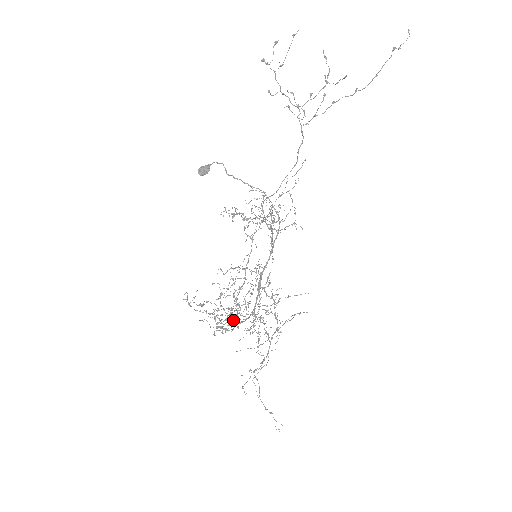
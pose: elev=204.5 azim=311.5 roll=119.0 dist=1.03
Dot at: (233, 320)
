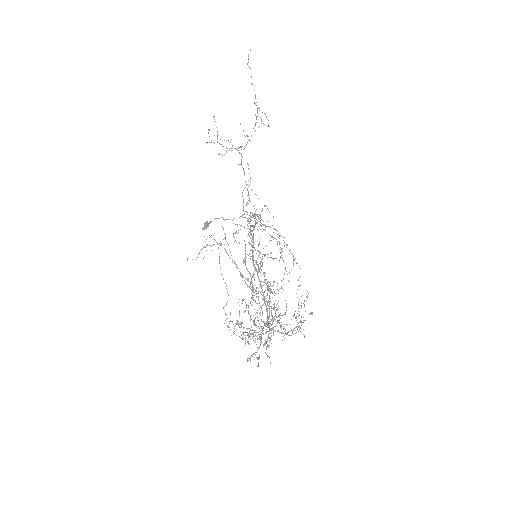
Dot at: (270, 328)
